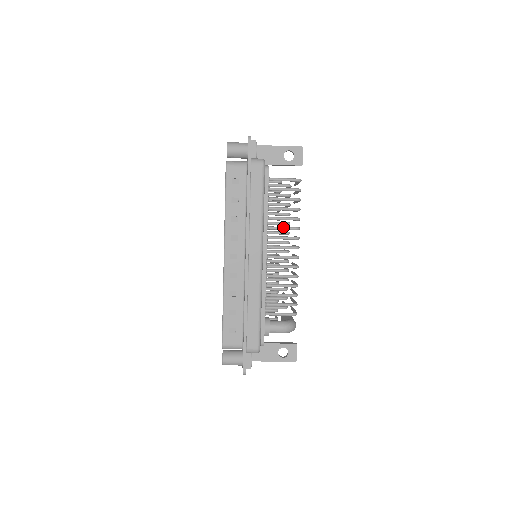
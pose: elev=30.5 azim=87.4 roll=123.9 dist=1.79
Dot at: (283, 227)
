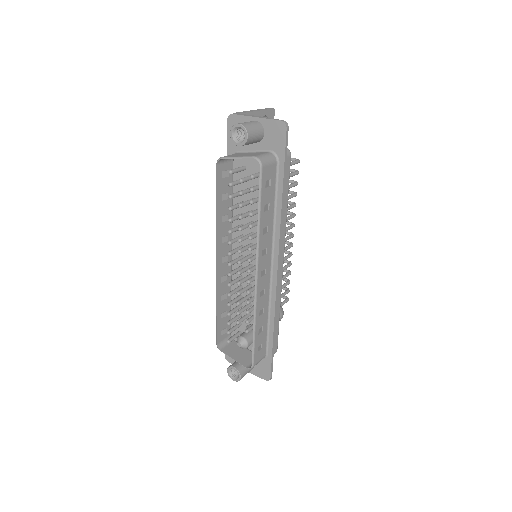
Dot at: (287, 219)
